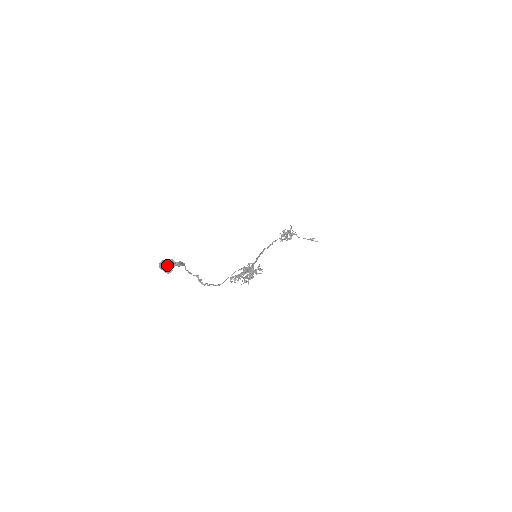
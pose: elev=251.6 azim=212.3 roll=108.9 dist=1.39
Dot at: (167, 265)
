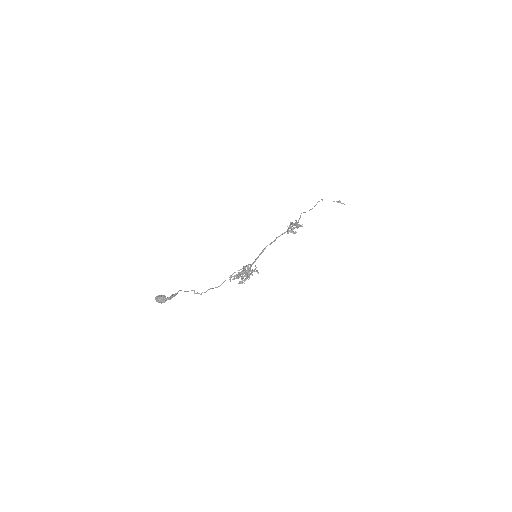
Dot at: (159, 302)
